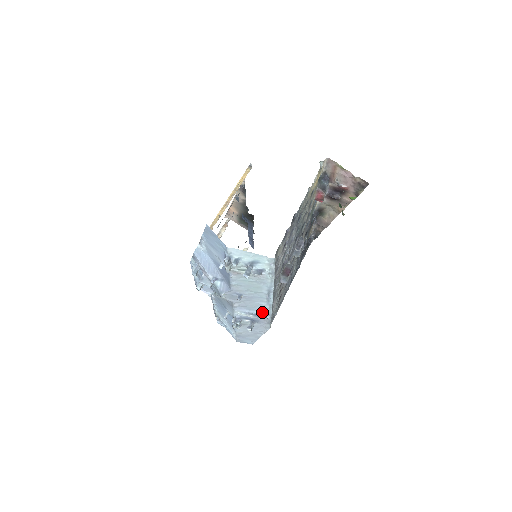
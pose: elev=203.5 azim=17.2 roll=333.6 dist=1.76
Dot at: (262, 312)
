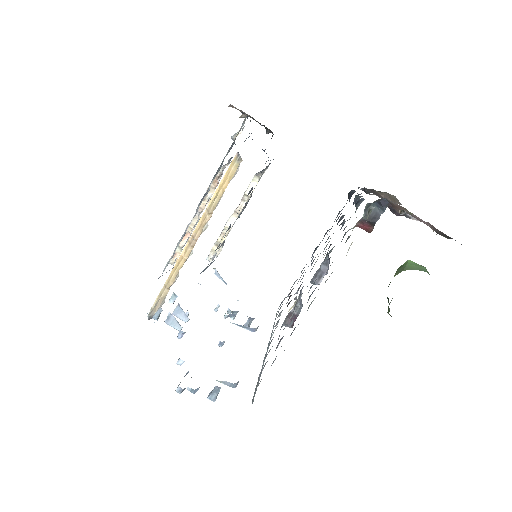
Dot at: occluded
